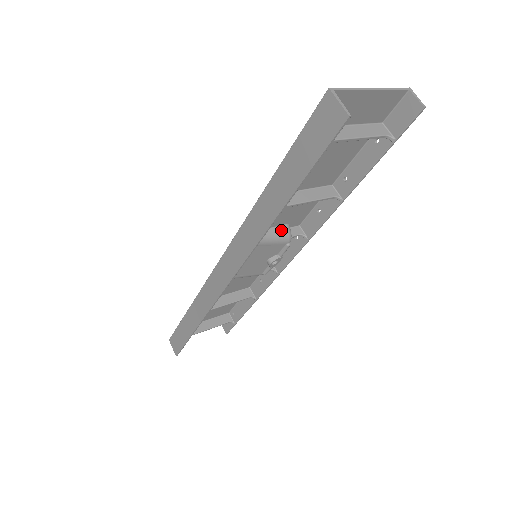
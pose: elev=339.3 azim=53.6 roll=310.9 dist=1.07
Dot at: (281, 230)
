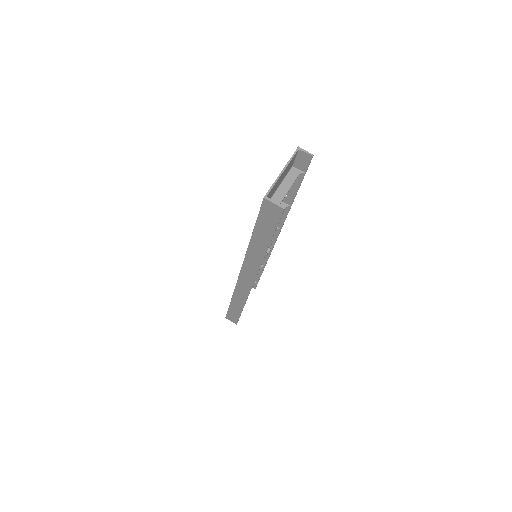
Dot at: occluded
